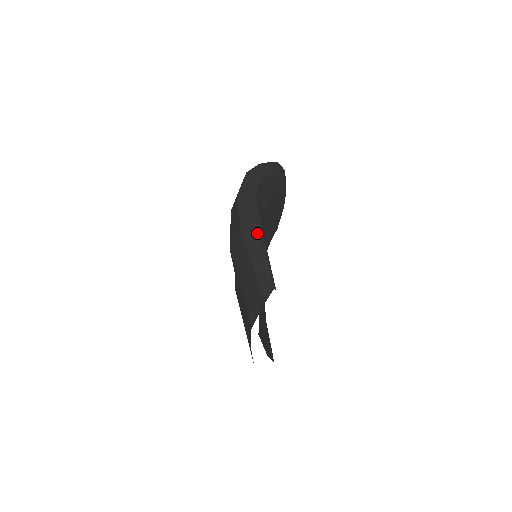
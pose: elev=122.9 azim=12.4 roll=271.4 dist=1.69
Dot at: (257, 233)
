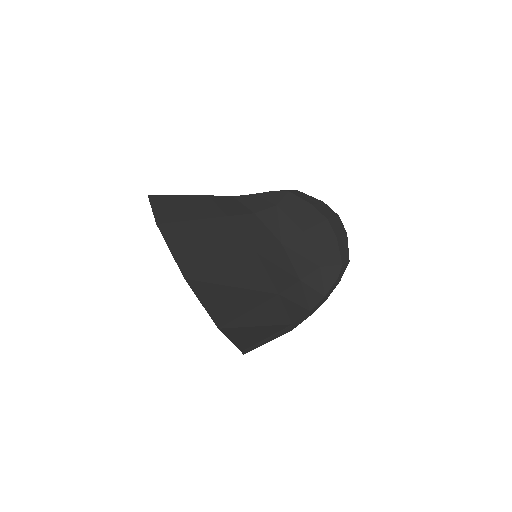
Dot at: occluded
